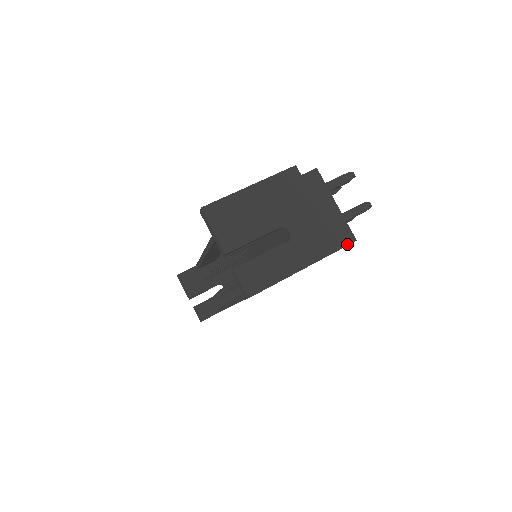
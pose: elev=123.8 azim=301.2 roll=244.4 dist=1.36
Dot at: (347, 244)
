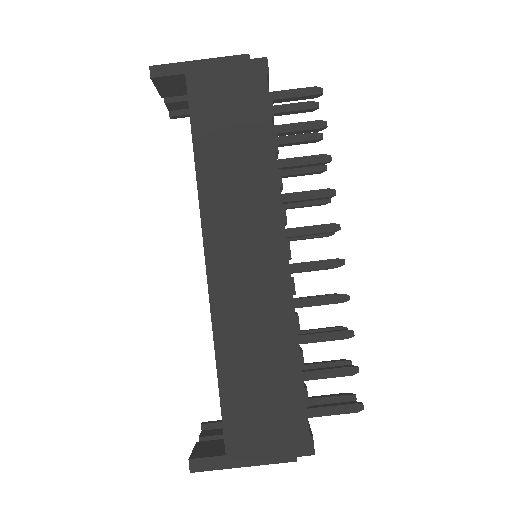
Dot at: occluded
